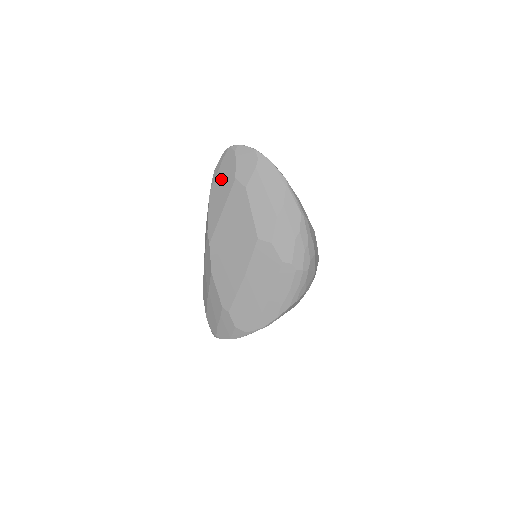
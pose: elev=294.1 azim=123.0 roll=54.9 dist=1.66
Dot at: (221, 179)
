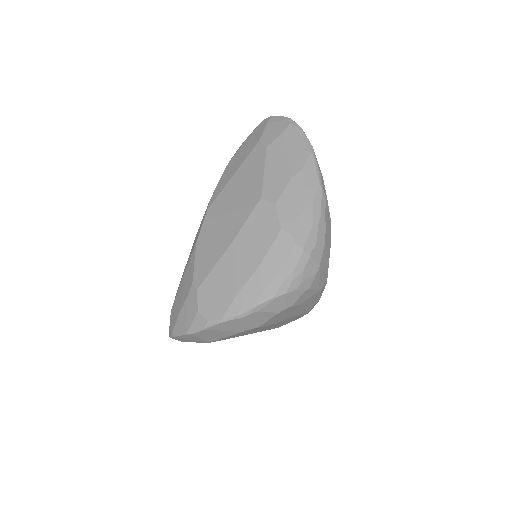
Dot at: (245, 147)
